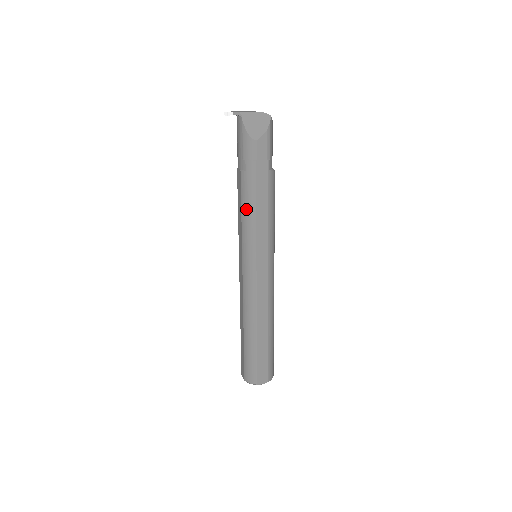
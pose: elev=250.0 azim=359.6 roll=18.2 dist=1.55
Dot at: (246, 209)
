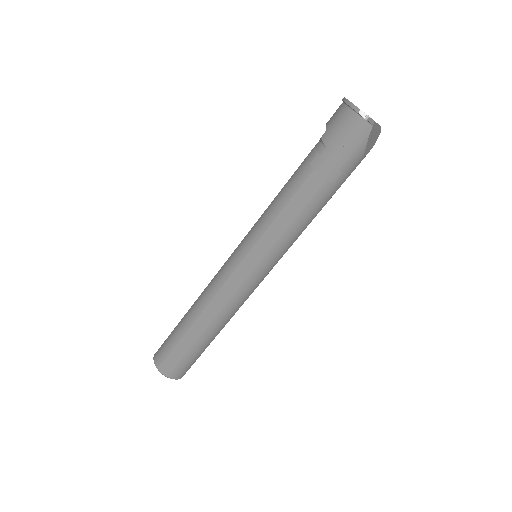
Dot at: (303, 220)
